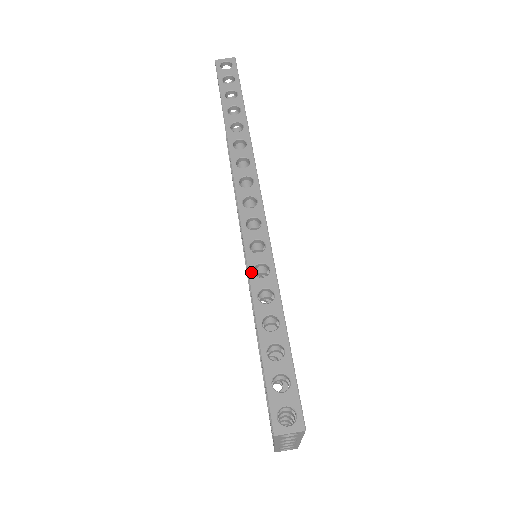
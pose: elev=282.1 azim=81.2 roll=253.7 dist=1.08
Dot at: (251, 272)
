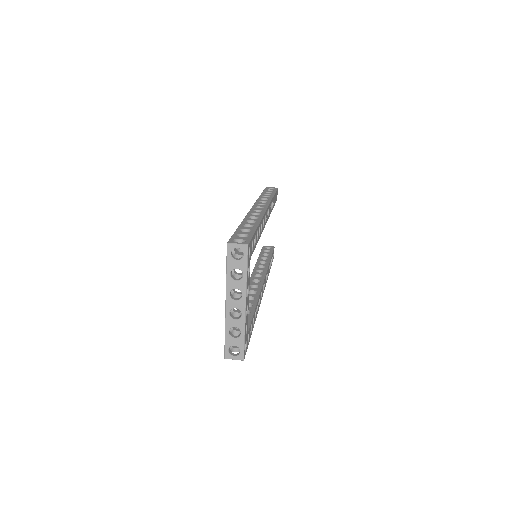
Dot at: (247, 217)
